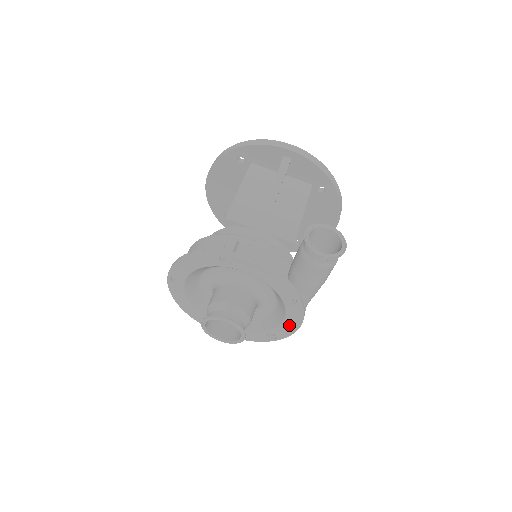
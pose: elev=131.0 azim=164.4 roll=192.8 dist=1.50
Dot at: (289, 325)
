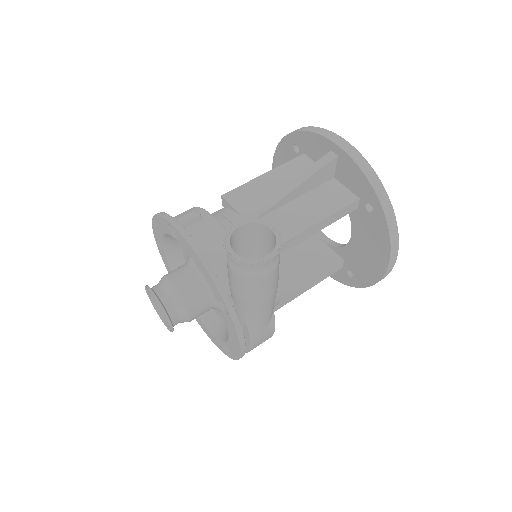
Dot at: (234, 343)
